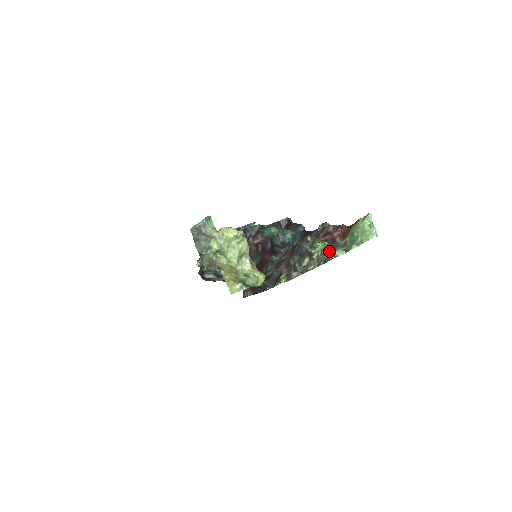
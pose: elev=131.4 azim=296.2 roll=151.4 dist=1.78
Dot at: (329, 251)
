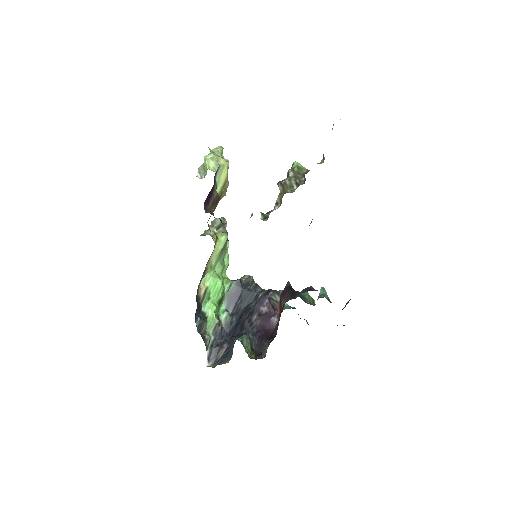
Dot at: occluded
